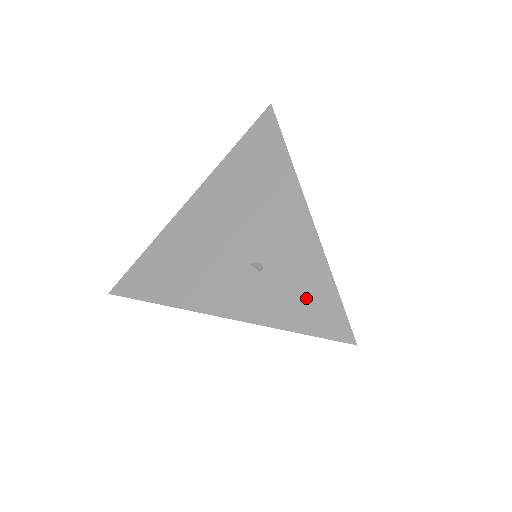
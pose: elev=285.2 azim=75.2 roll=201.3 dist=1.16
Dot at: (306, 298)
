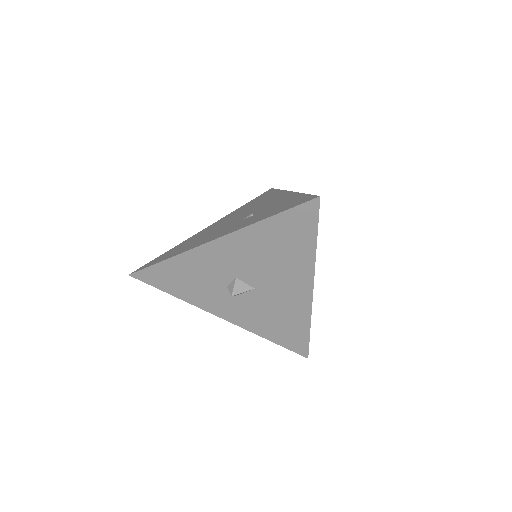
Dot at: (284, 205)
